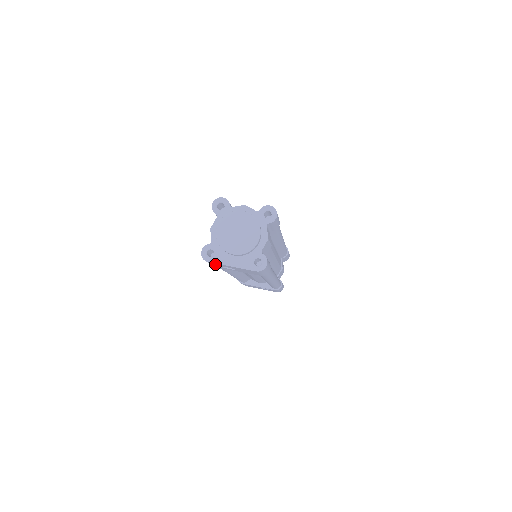
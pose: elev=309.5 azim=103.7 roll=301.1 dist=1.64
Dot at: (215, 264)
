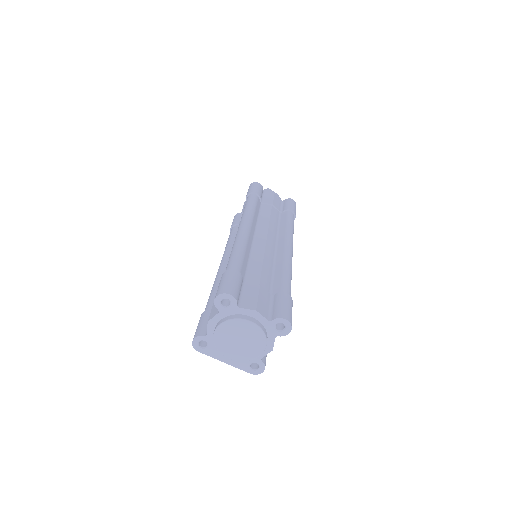
Dot at: occluded
